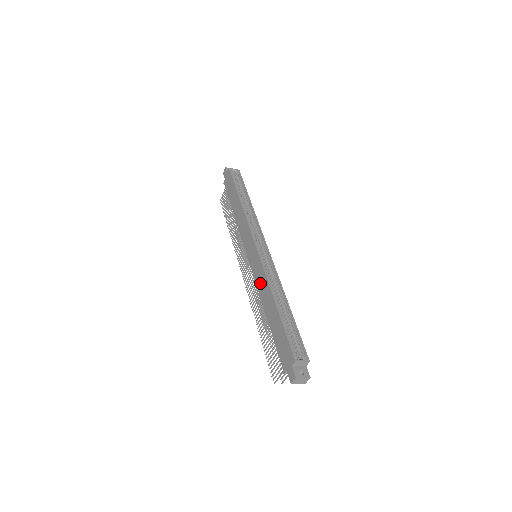
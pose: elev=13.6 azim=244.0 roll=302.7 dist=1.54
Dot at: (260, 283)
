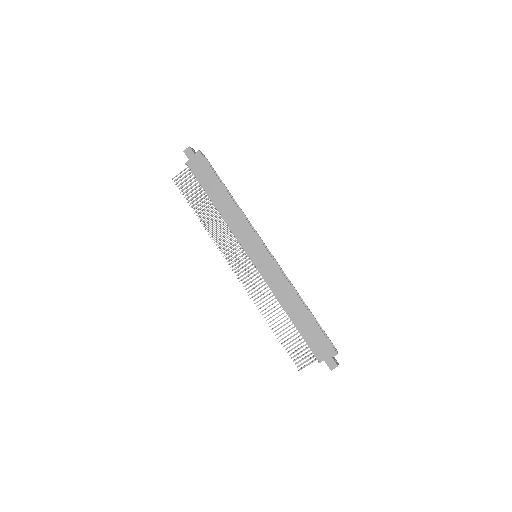
Dot at: (277, 285)
